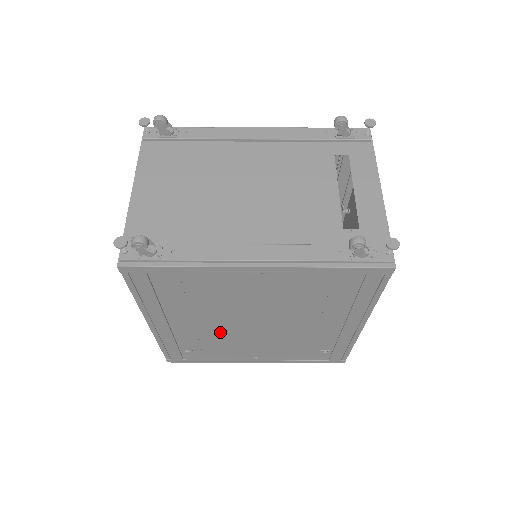
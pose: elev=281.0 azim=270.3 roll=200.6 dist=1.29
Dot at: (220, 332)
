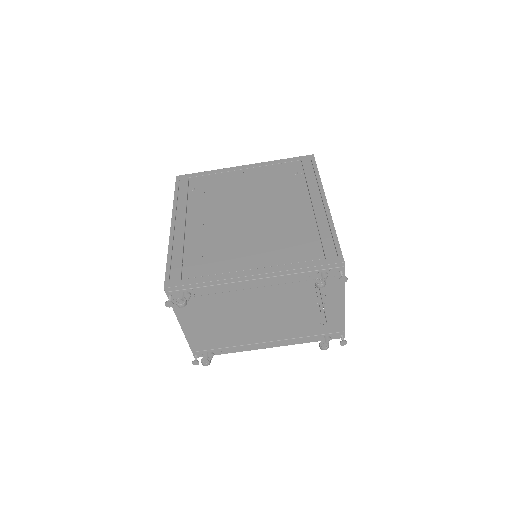
Dot at: occluded
